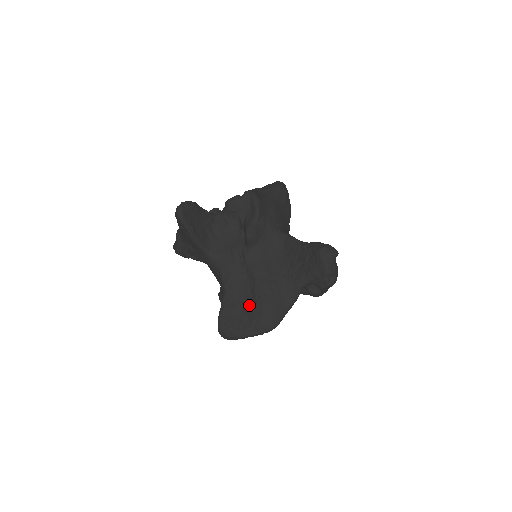
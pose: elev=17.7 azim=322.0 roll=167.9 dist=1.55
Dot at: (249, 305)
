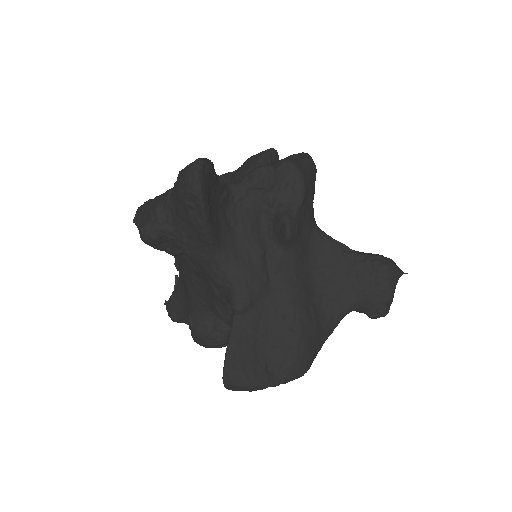
Dot at: (275, 338)
